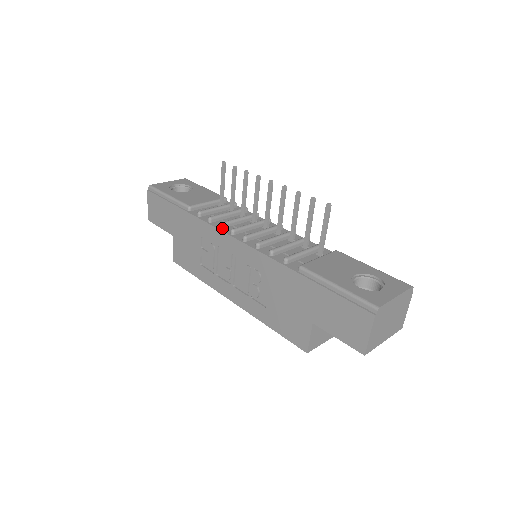
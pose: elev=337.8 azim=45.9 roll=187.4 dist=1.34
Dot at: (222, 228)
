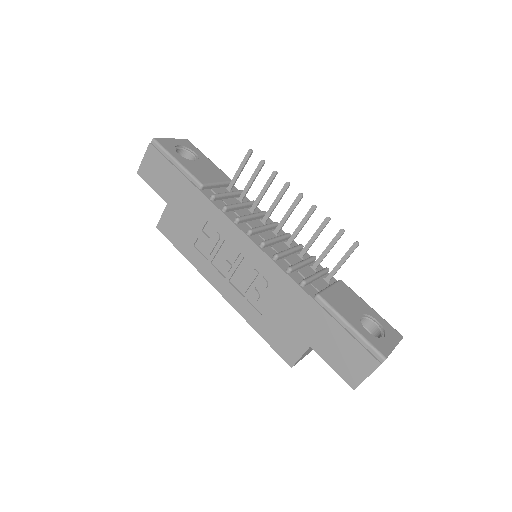
Dot at: (237, 223)
